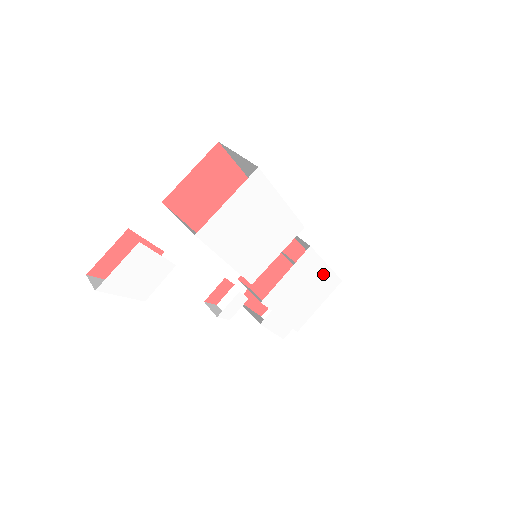
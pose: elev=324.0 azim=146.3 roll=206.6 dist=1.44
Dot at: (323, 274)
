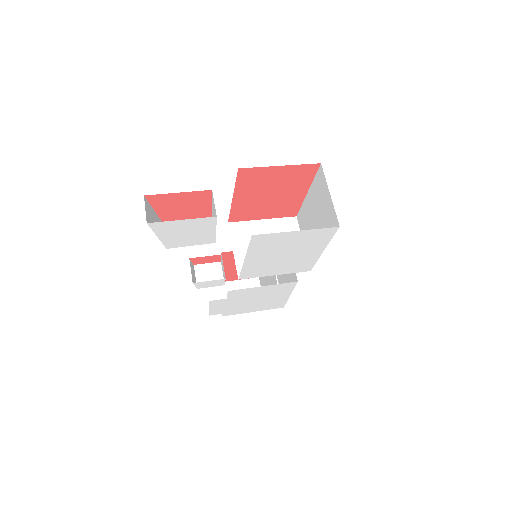
Dot at: (281, 298)
